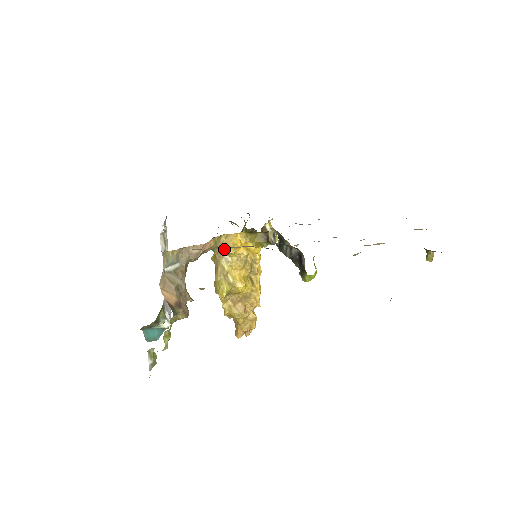
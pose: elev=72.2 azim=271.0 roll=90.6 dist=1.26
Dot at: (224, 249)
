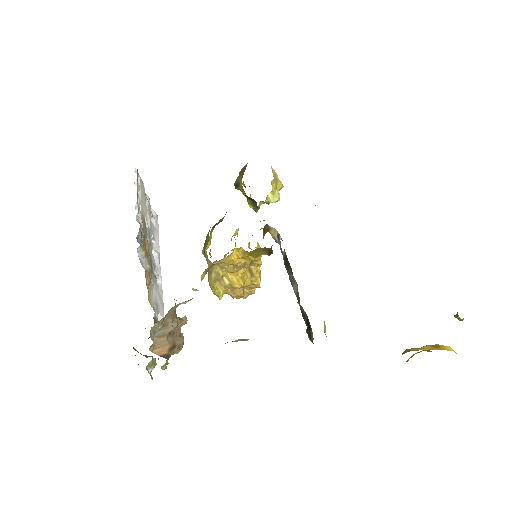
Dot at: (218, 265)
